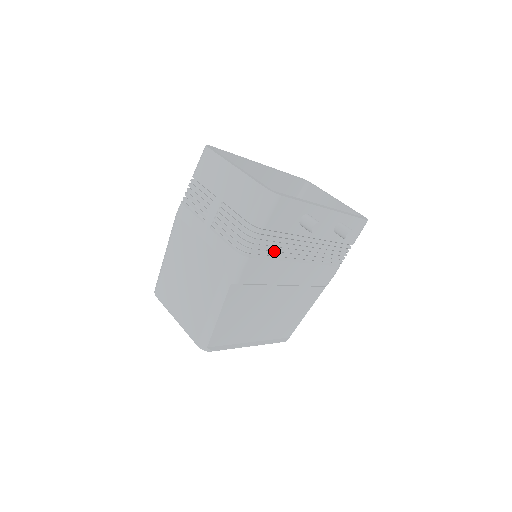
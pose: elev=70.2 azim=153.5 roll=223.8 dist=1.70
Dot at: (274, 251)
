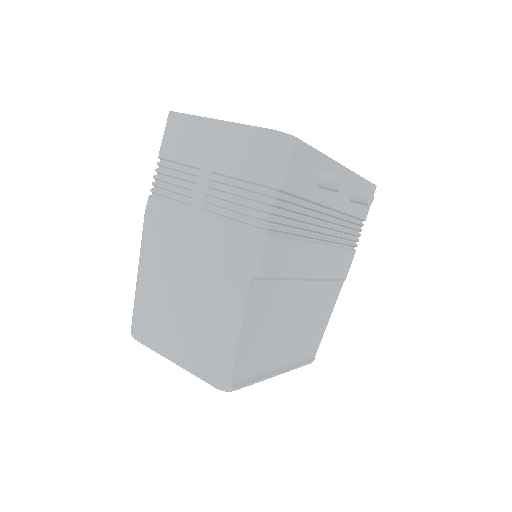
Dot at: (293, 227)
